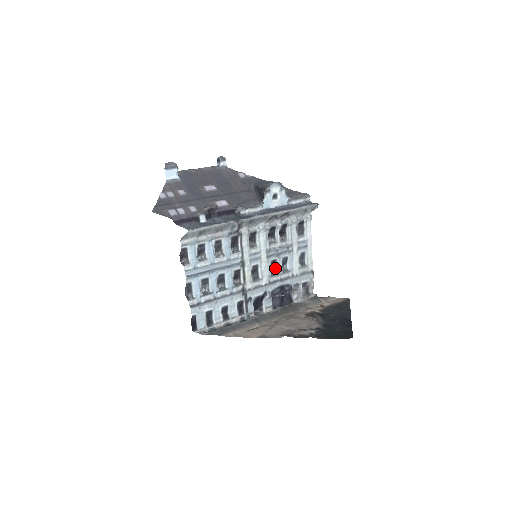
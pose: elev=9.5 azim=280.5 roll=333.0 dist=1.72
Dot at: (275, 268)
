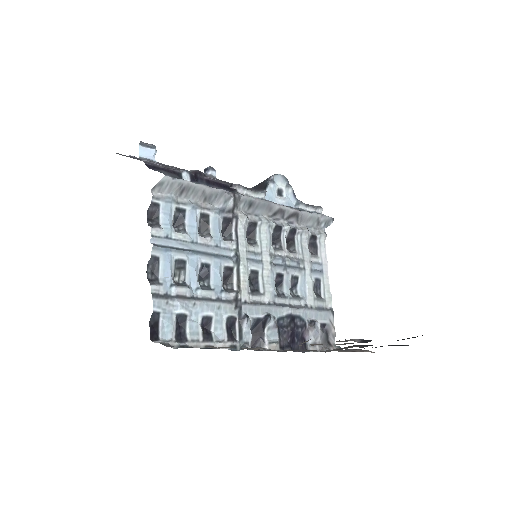
Dot at: (281, 288)
